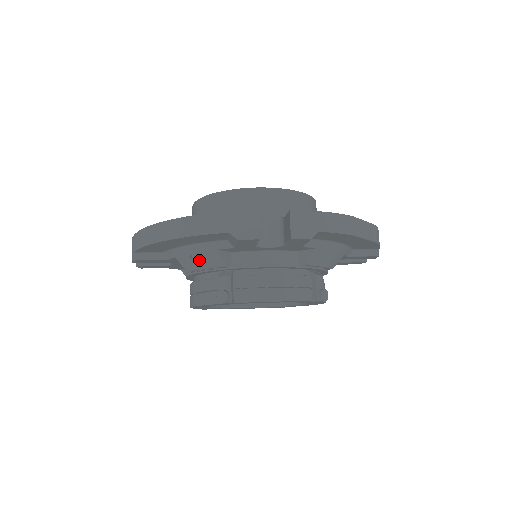
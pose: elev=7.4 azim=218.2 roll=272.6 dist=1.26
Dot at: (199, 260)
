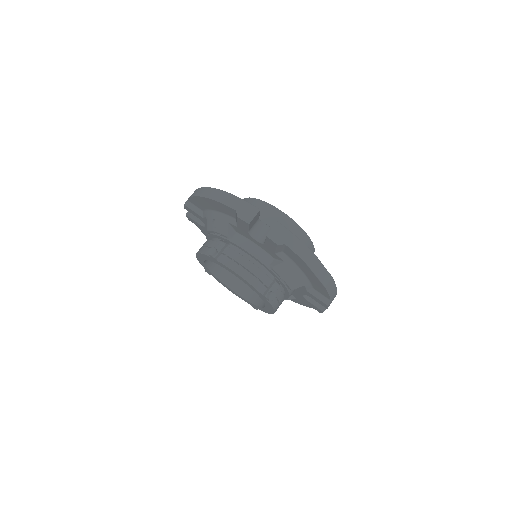
Dot at: (217, 225)
